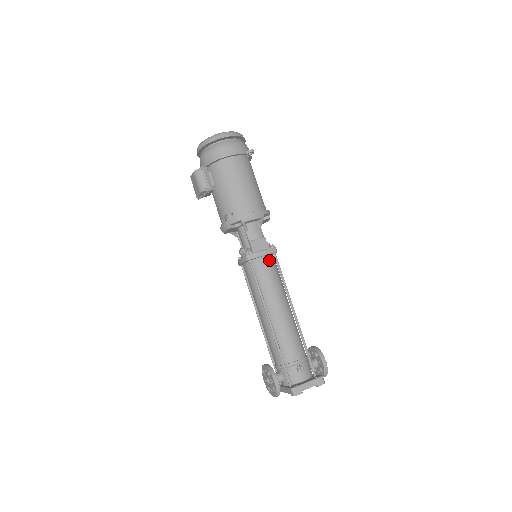
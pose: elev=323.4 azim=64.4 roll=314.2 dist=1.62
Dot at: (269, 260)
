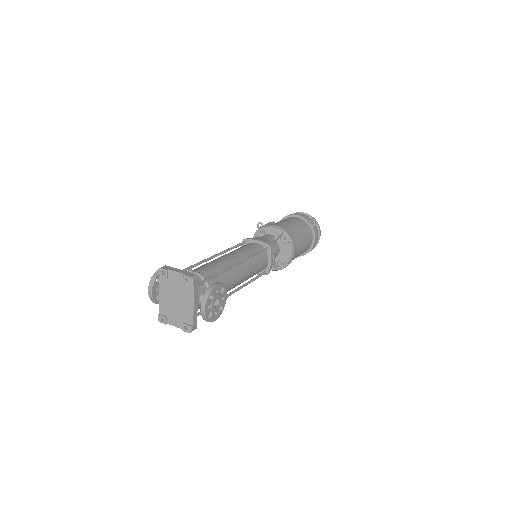
Dot at: (258, 246)
